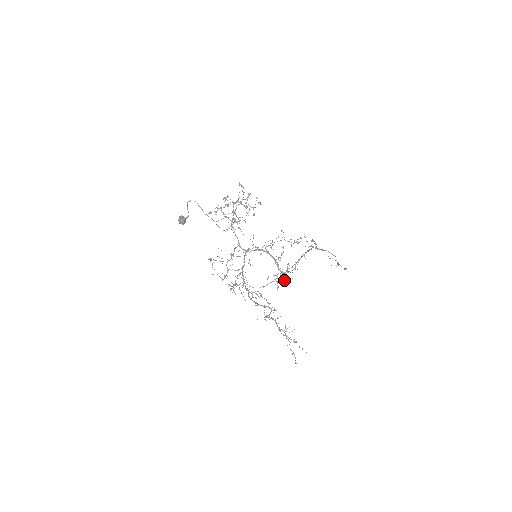
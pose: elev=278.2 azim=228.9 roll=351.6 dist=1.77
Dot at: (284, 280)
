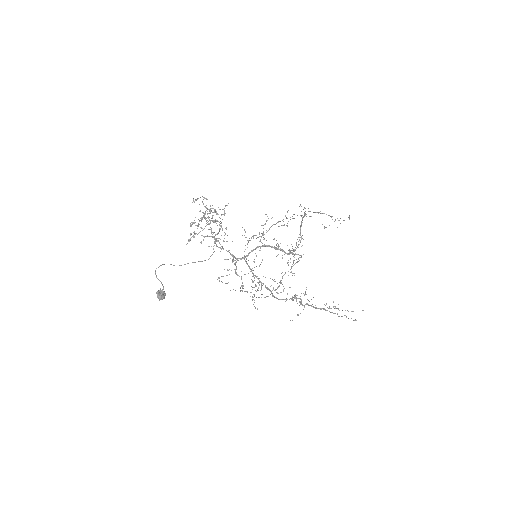
Dot at: occluded
